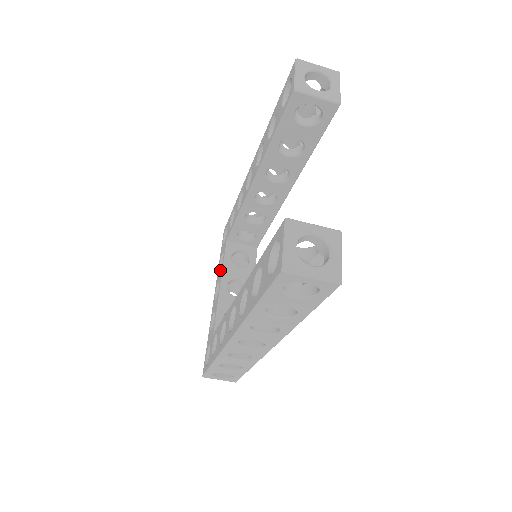
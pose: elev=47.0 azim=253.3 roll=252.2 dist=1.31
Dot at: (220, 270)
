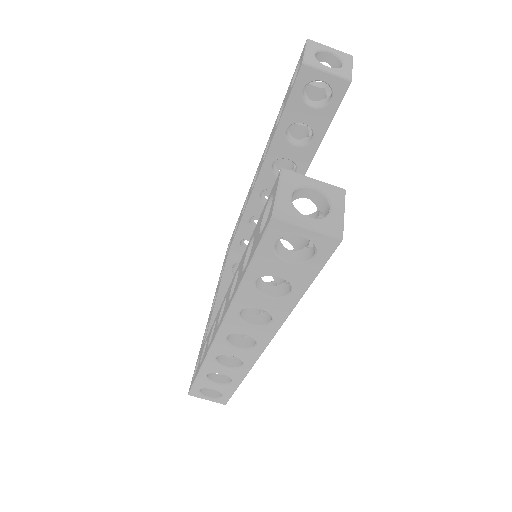
Dot at: occluded
